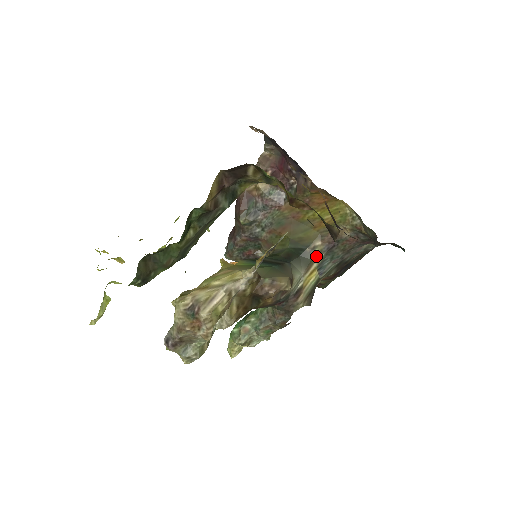
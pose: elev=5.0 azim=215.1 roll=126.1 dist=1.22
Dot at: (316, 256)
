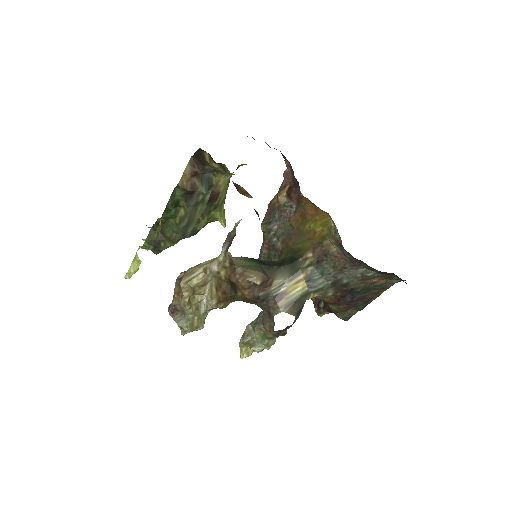
Dot at: (306, 267)
